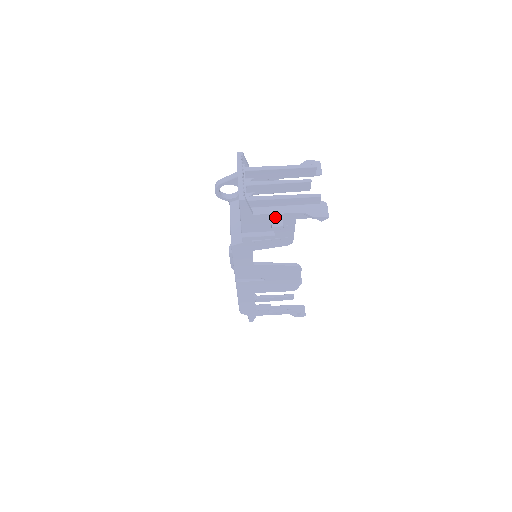
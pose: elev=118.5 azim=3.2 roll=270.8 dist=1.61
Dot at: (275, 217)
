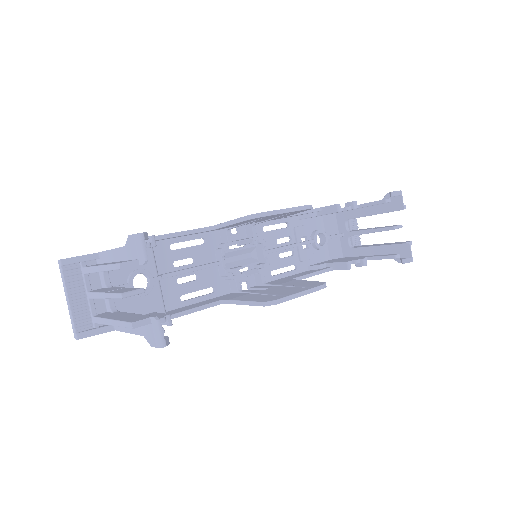
Dot at: occluded
